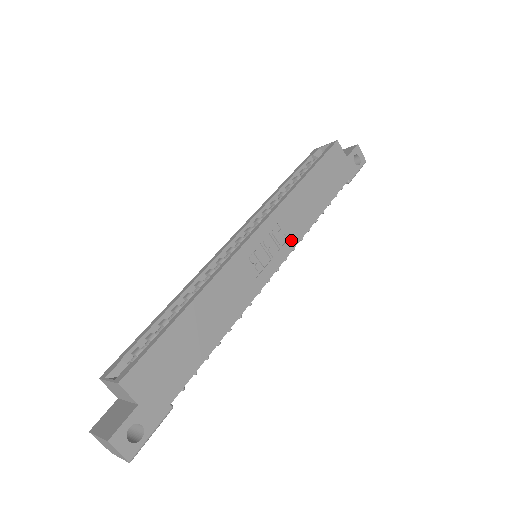
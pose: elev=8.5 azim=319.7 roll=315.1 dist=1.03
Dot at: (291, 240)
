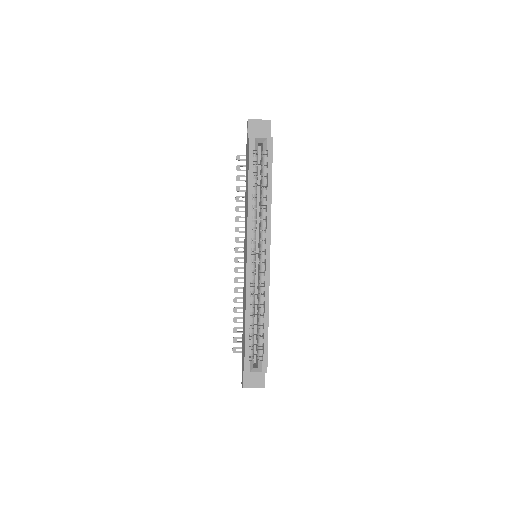
Dot at: occluded
